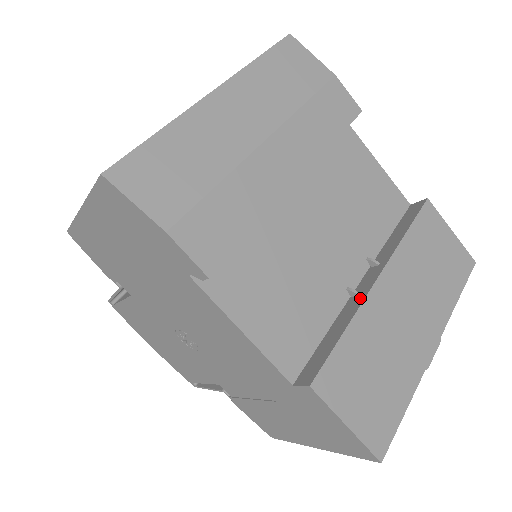
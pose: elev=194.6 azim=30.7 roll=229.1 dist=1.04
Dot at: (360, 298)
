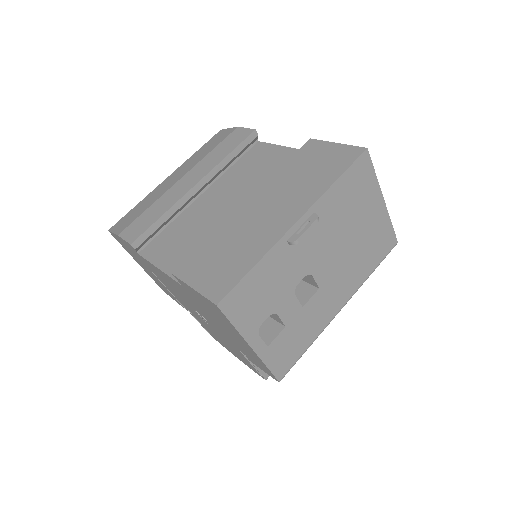
Dot at: occluded
